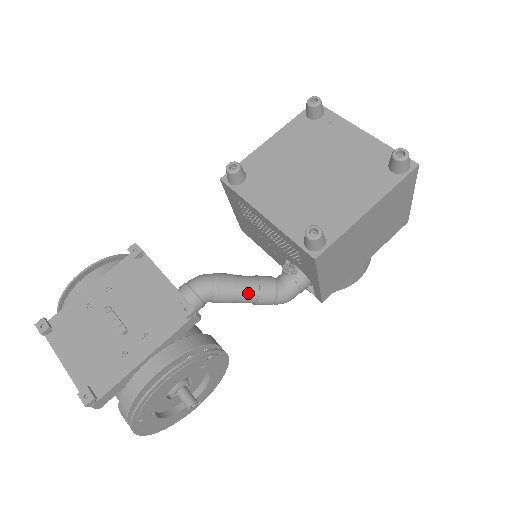
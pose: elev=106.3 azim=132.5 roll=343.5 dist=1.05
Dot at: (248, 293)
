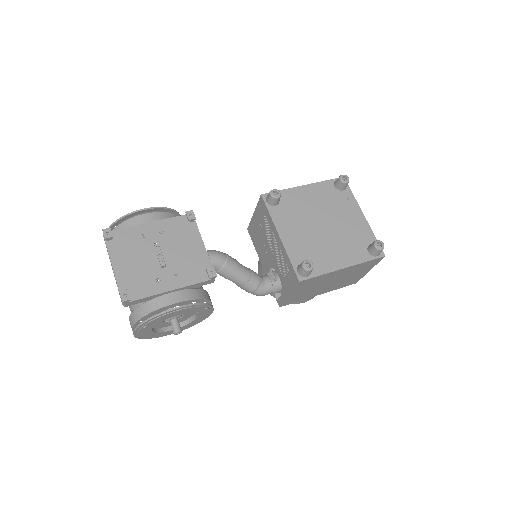
Dot at: (241, 278)
